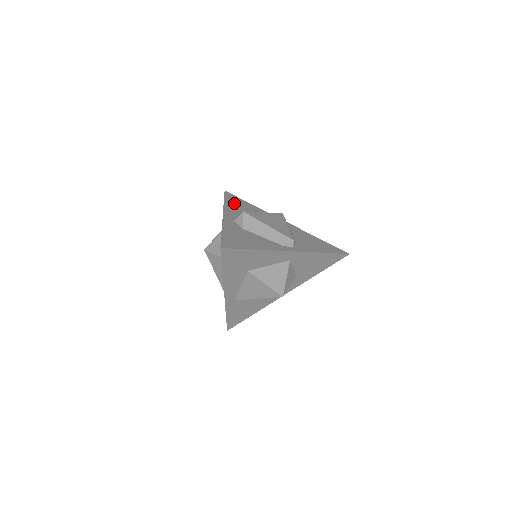
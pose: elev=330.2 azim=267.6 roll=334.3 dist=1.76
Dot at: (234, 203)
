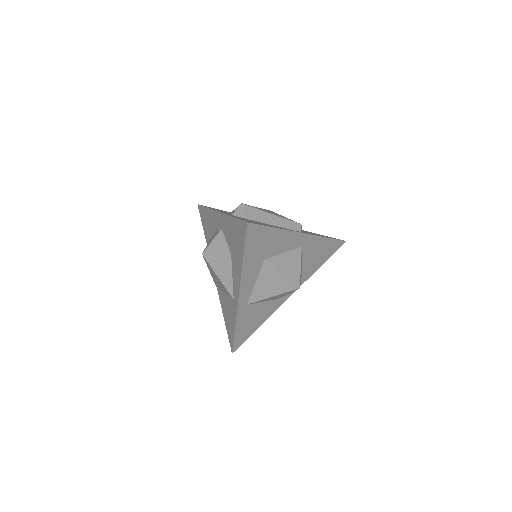
Dot at: (216, 209)
